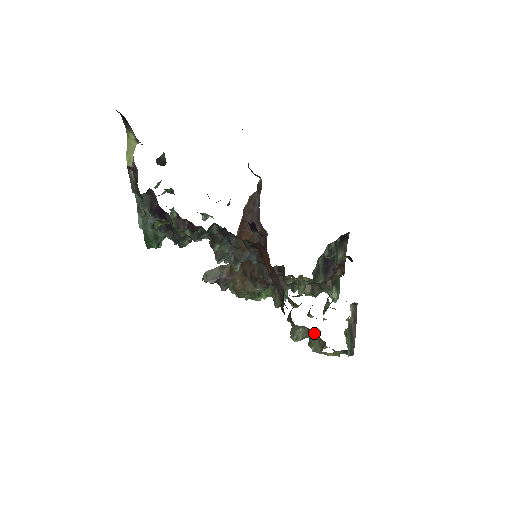
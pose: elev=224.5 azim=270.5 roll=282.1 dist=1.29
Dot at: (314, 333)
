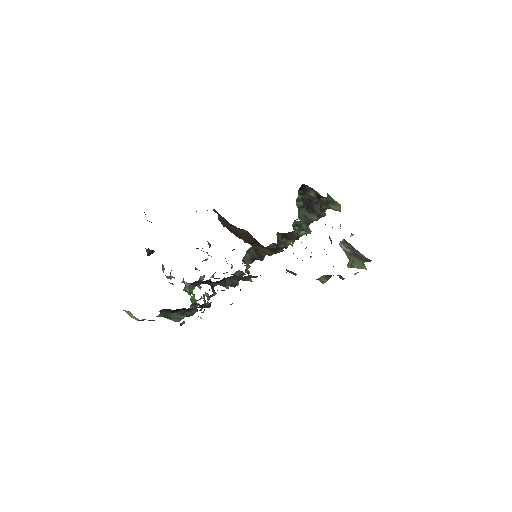
Dot at: occluded
